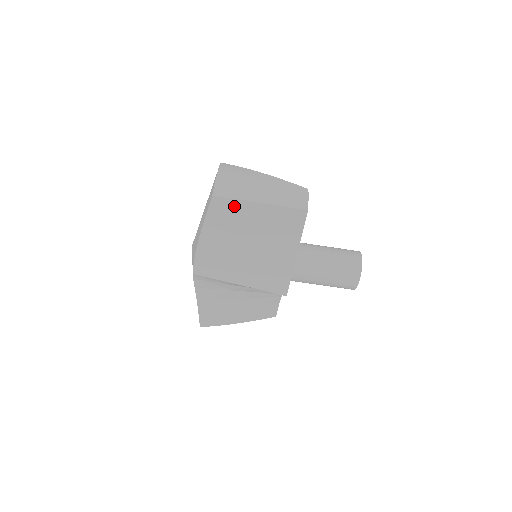
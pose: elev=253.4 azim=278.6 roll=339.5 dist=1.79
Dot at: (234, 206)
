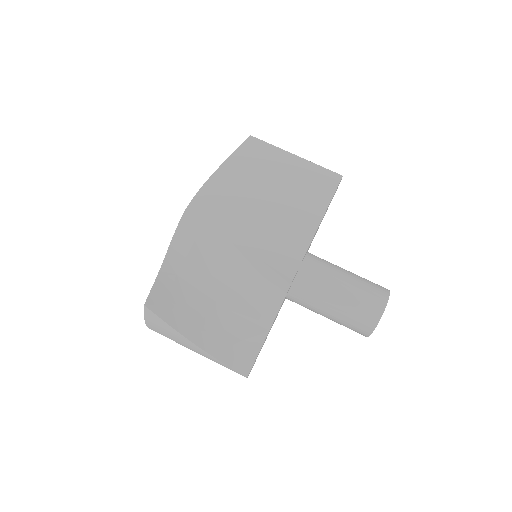
Dot at: (268, 151)
